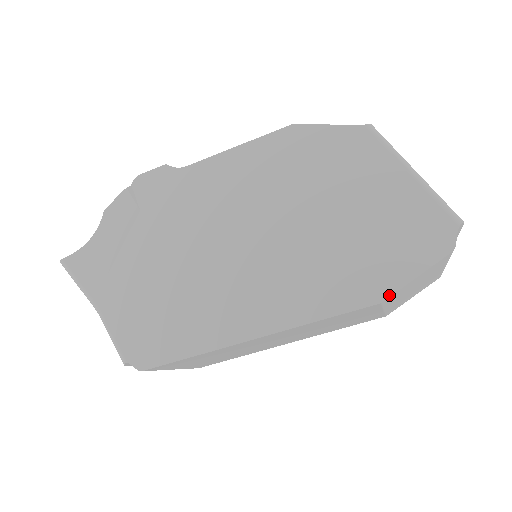
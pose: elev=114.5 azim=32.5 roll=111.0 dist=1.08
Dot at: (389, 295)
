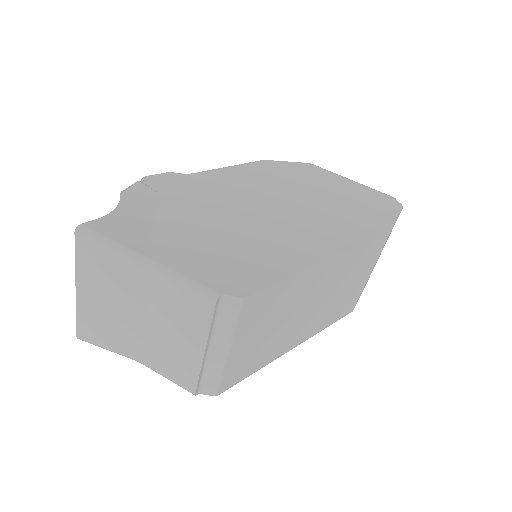
Dot at: (392, 226)
